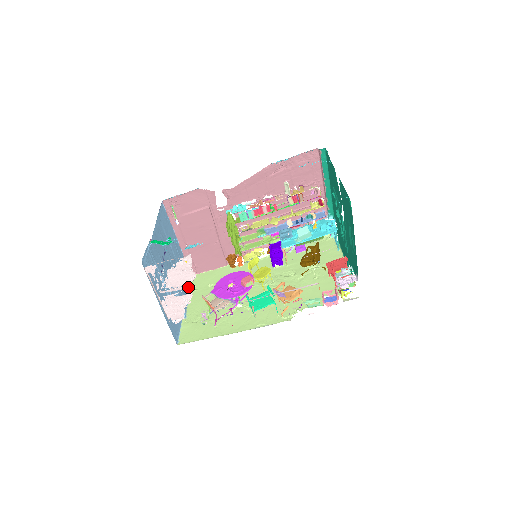
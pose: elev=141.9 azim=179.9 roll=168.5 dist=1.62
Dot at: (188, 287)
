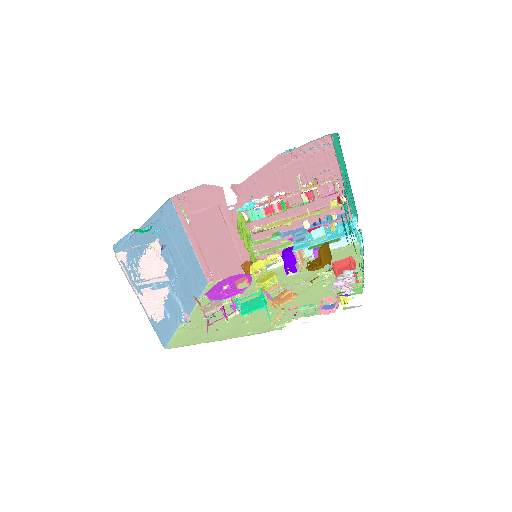
Dot at: (163, 280)
